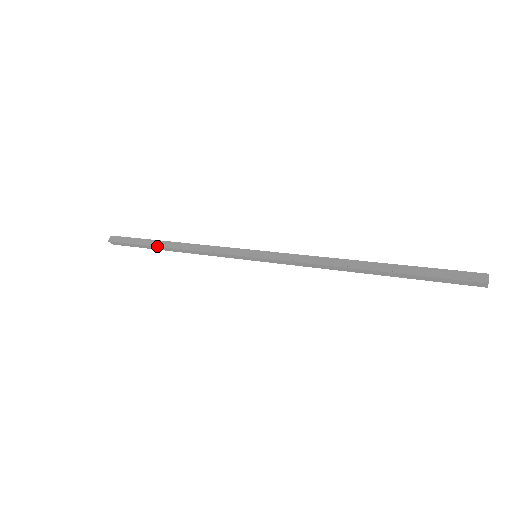
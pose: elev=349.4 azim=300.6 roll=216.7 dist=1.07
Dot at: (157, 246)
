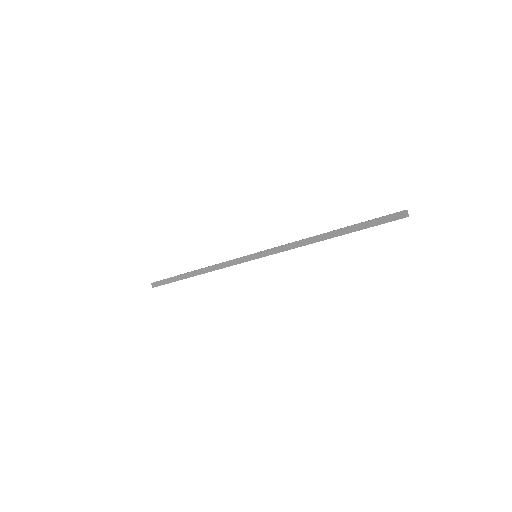
Dot at: (187, 272)
